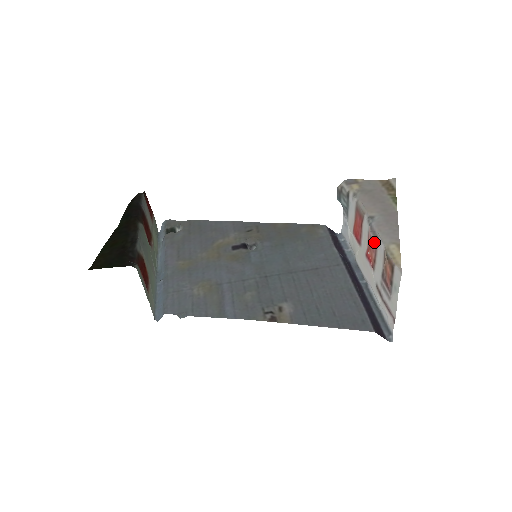
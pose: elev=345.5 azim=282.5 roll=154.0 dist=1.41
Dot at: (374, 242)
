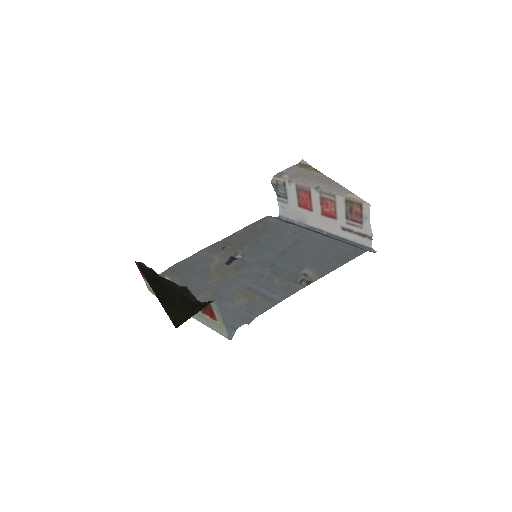
Dot at: (332, 200)
